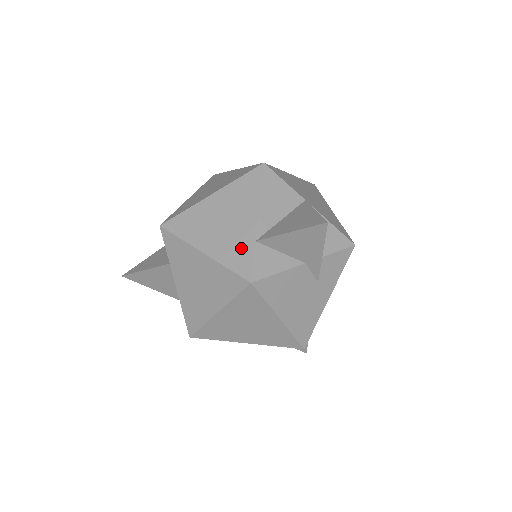
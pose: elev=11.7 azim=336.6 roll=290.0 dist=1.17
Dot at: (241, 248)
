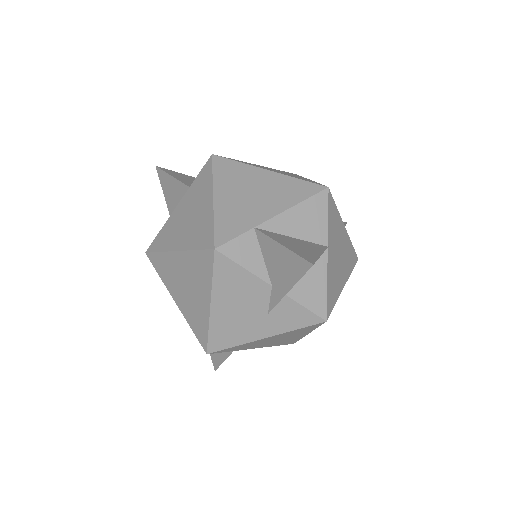
Dot at: (239, 221)
